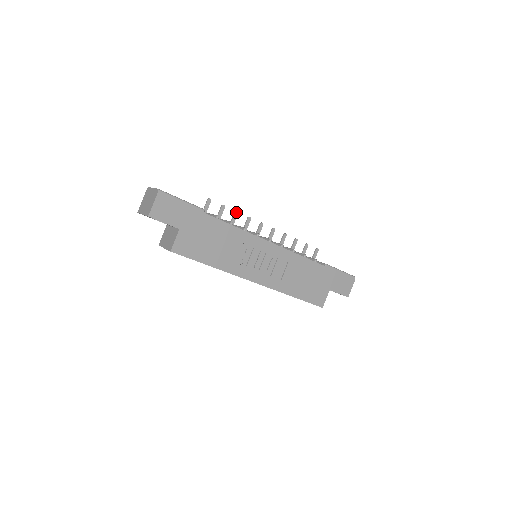
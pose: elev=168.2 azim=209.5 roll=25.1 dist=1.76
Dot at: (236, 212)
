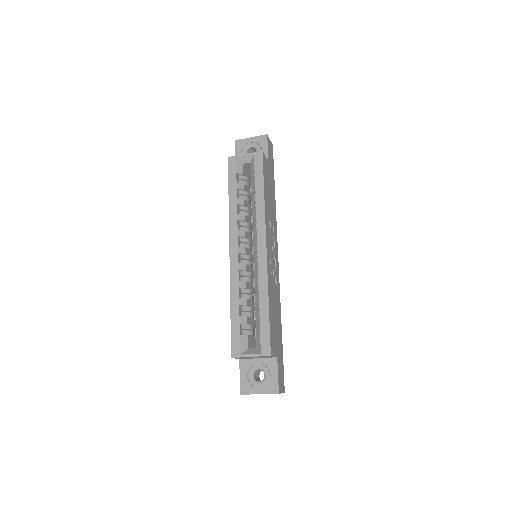
Dot at: occluded
